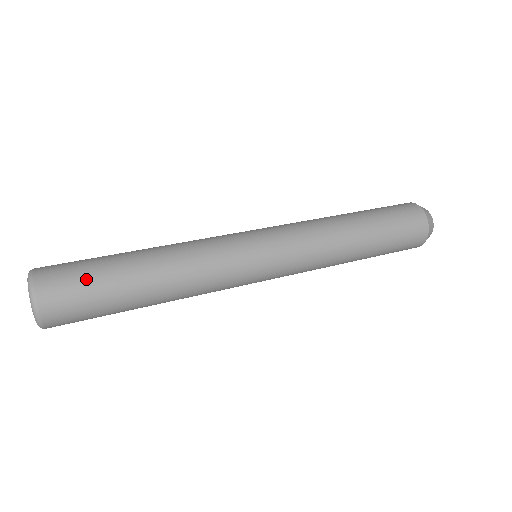
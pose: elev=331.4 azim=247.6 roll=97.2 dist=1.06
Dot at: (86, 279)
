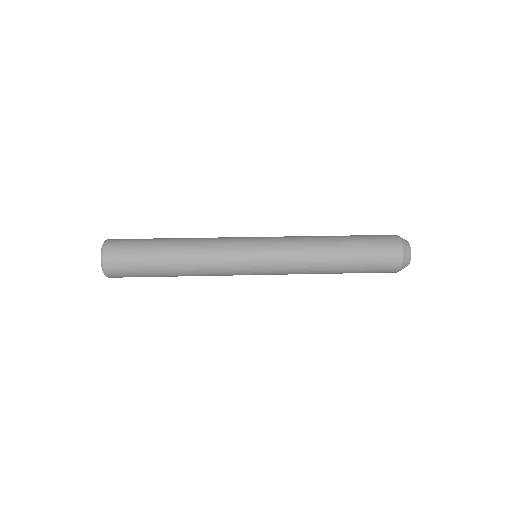
Dot at: (134, 253)
